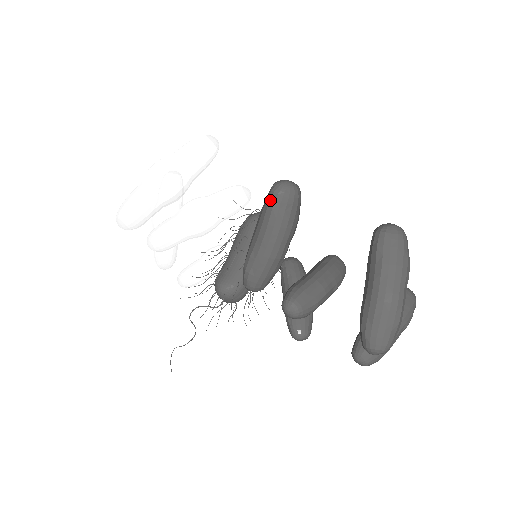
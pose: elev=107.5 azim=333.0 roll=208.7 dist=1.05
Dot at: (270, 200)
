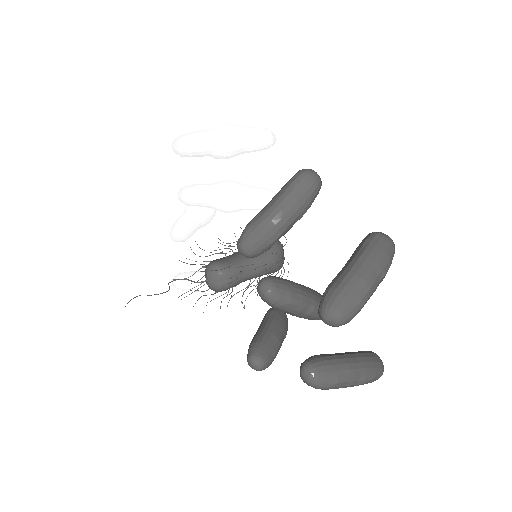
Dot at: (295, 175)
